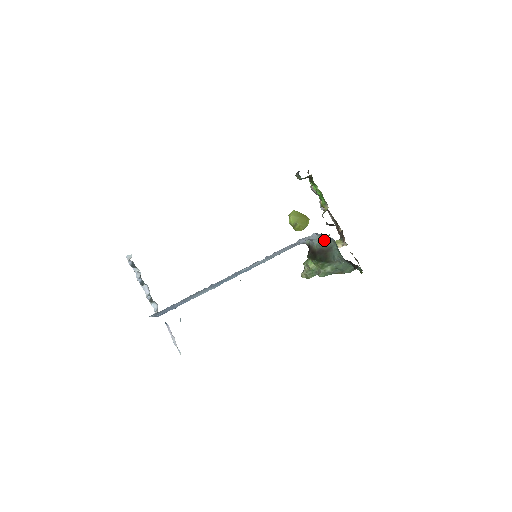
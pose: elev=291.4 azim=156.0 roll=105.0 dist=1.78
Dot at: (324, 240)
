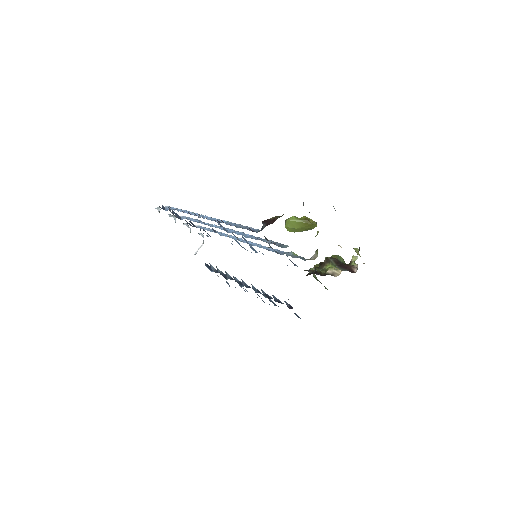
Dot at: occluded
